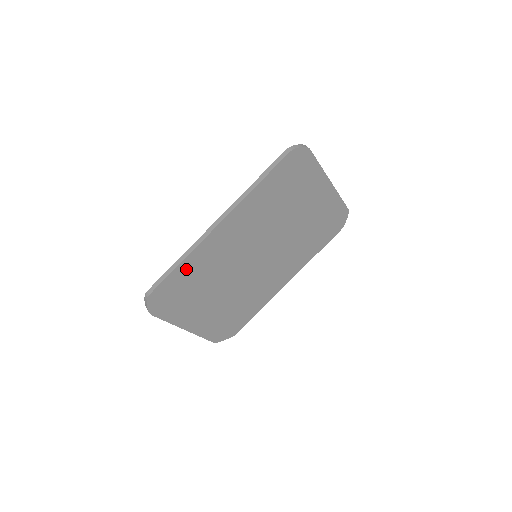
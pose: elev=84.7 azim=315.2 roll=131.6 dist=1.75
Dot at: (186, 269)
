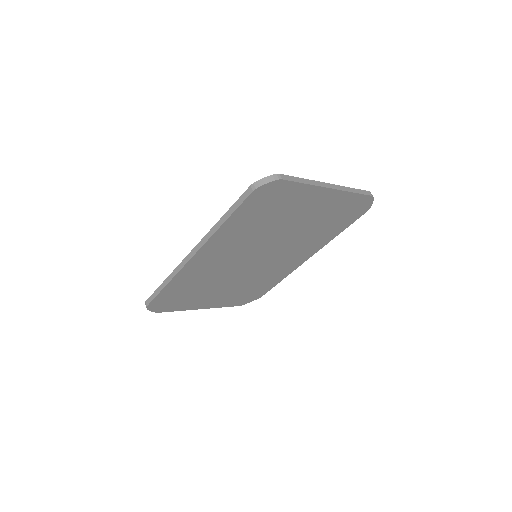
Dot at: (175, 286)
